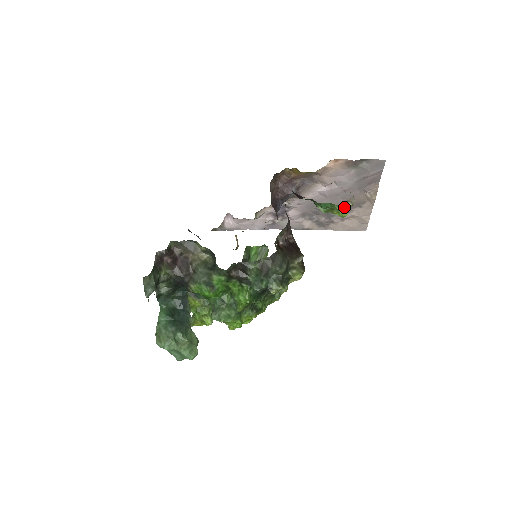
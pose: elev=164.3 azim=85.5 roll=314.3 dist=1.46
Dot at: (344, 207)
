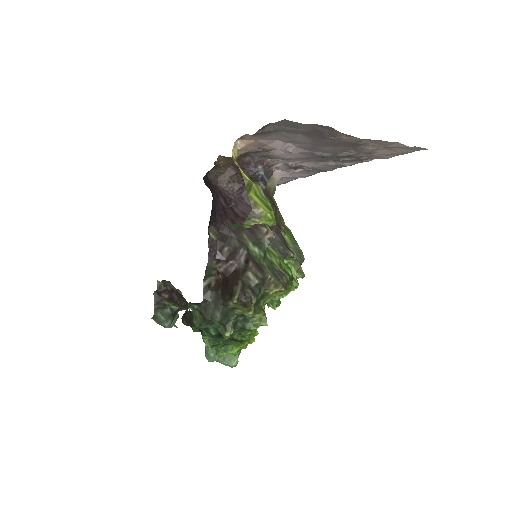
Dot at: (254, 223)
